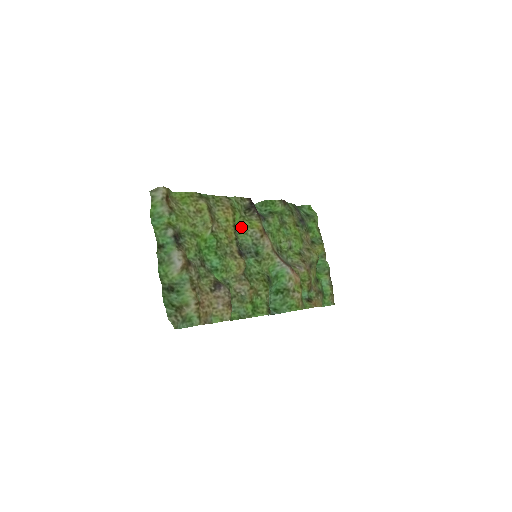
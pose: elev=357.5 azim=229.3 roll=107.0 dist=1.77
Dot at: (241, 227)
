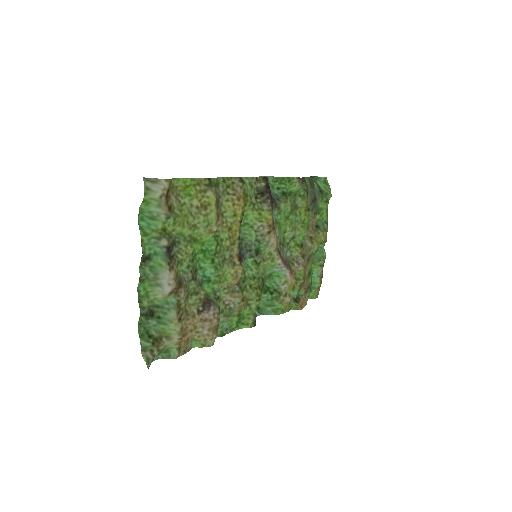
Dot at: (247, 217)
